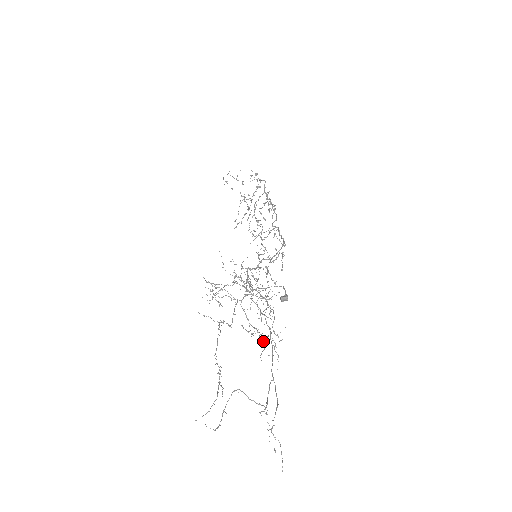
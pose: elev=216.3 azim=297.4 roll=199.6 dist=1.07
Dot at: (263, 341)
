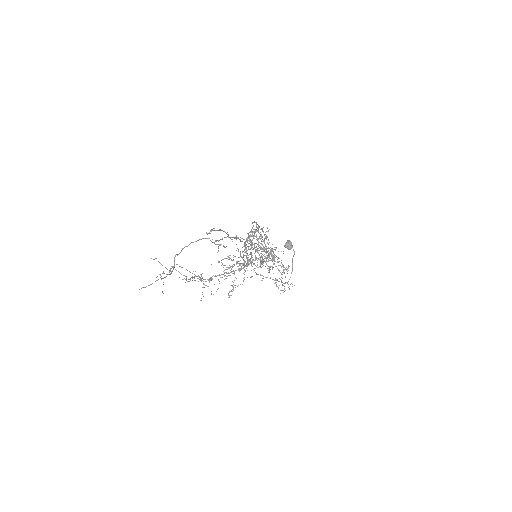
Dot at: (251, 256)
